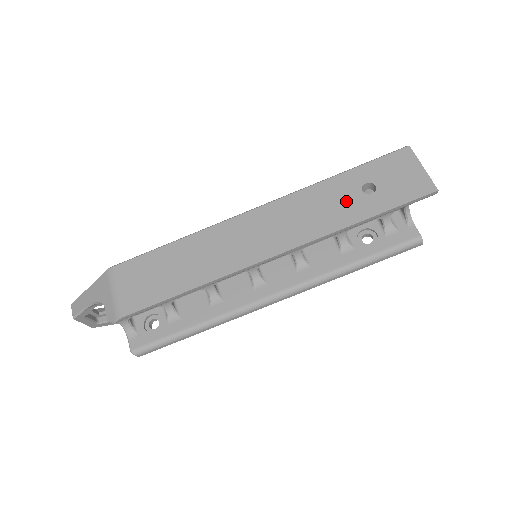
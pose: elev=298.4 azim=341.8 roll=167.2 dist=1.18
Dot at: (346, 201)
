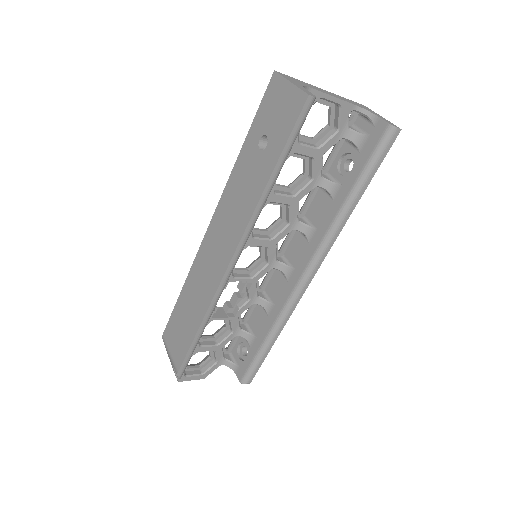
Dot at: (253, 170)
